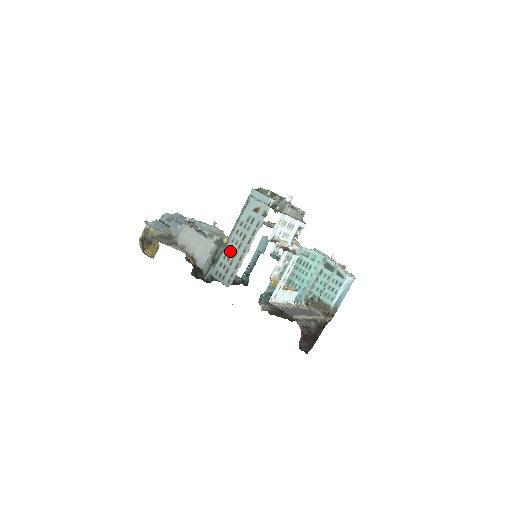
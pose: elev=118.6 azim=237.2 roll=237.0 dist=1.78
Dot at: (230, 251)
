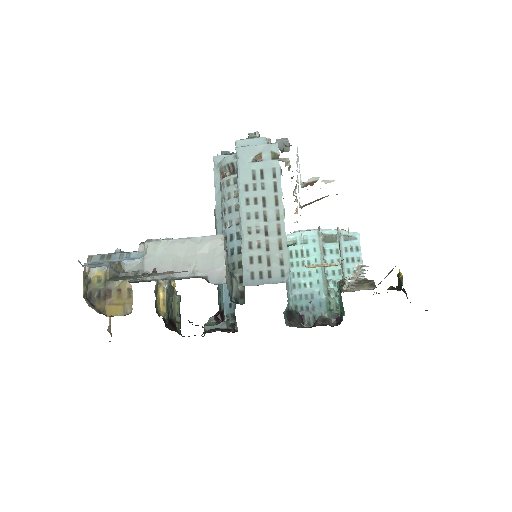
Dot at: (254, 232)
